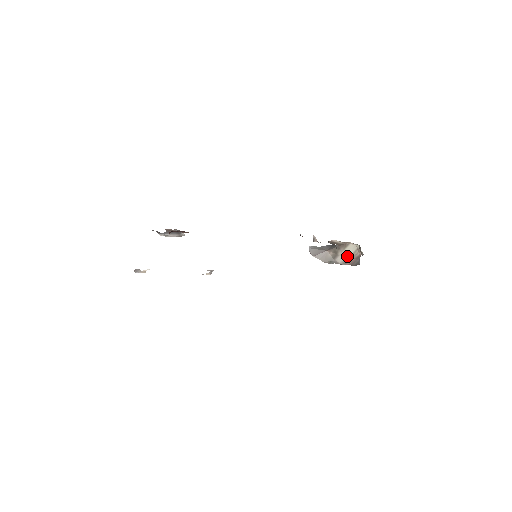
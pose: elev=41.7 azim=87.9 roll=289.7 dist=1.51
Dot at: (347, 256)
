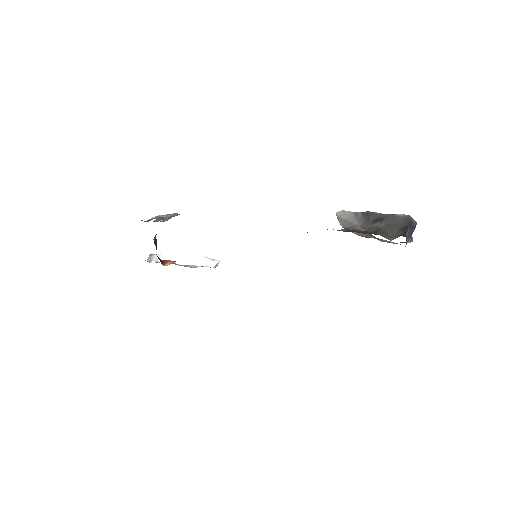
Dot at: occluded
